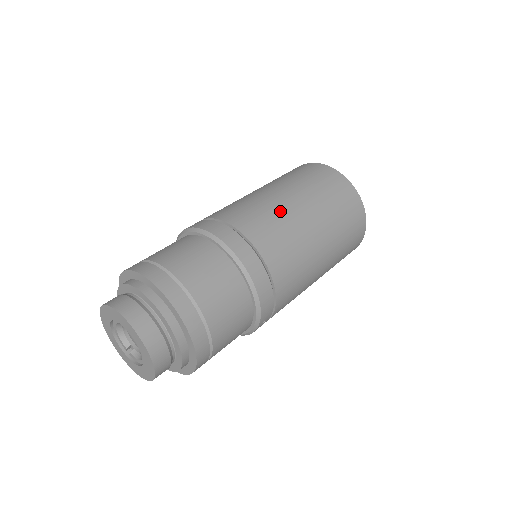
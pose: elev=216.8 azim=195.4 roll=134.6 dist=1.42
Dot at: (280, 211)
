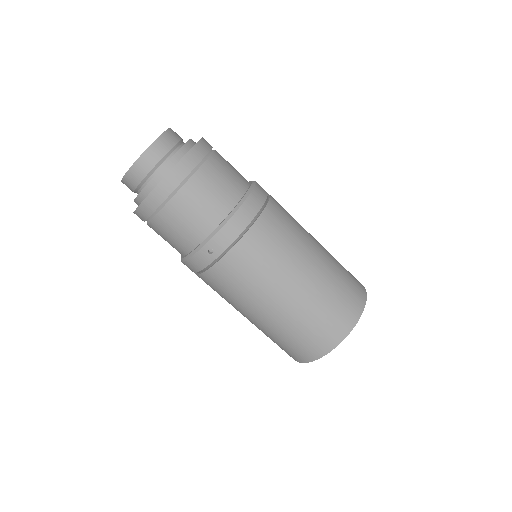
Dot at: (303, 231)
